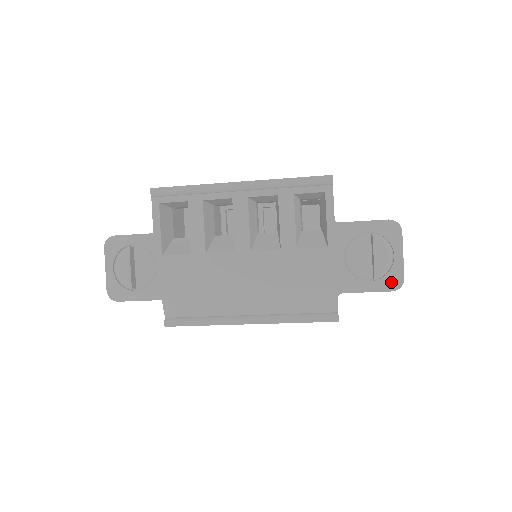
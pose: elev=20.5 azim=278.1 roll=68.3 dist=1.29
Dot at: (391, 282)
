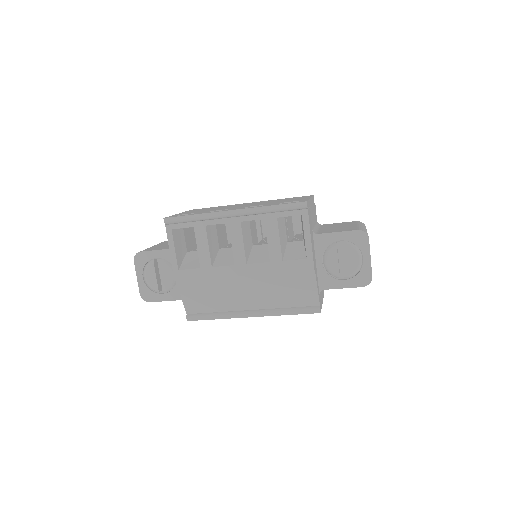
Dot at: (362, 280)
